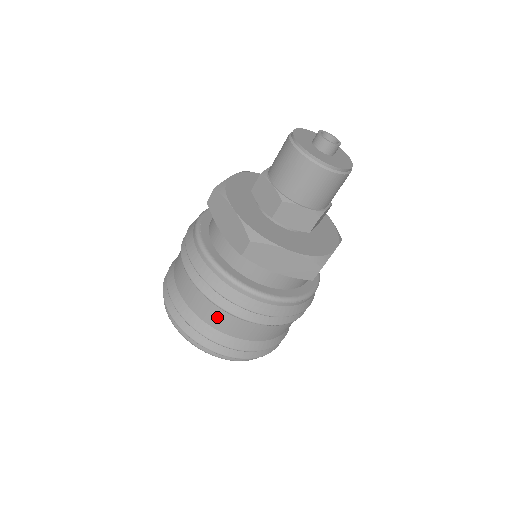
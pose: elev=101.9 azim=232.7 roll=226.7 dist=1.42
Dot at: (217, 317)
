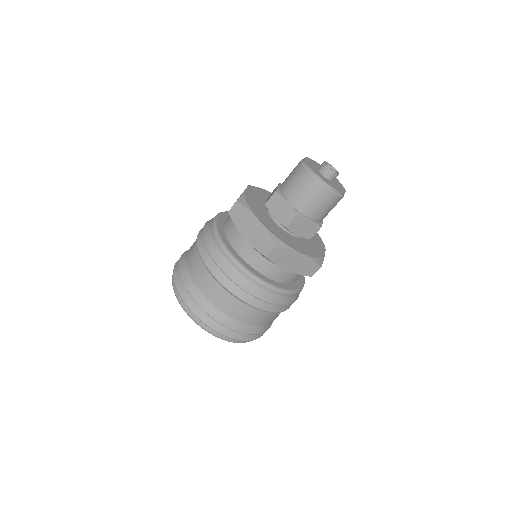
Dot at: (234, 307)
